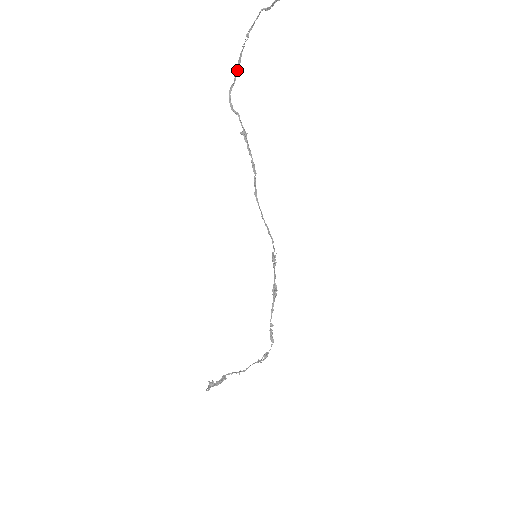
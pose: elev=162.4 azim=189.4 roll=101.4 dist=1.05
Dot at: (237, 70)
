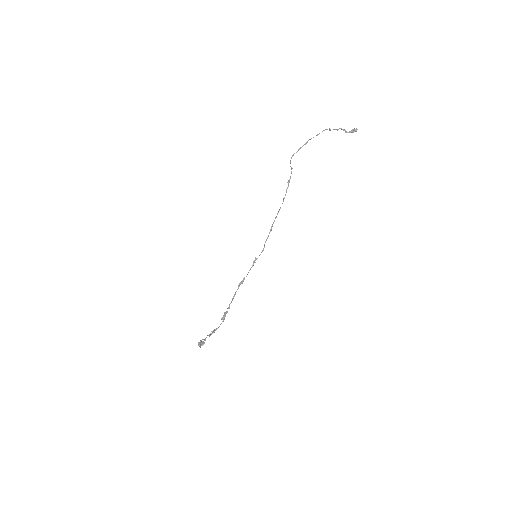
Dot at: (301, 147)
